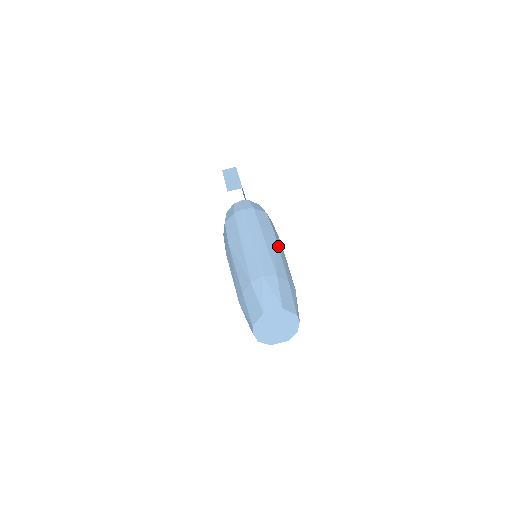
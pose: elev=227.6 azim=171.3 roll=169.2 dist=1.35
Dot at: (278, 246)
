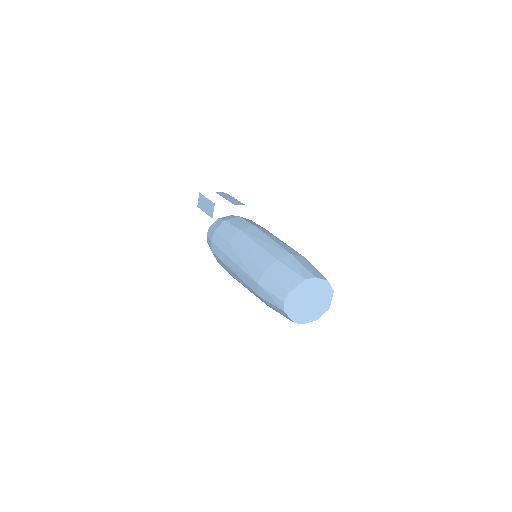
Dot at: (250, 239)
